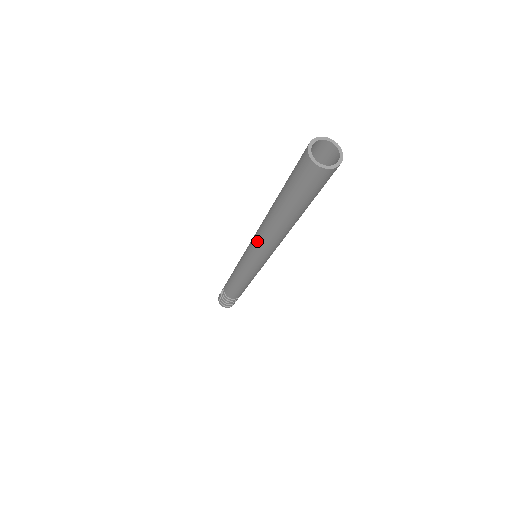
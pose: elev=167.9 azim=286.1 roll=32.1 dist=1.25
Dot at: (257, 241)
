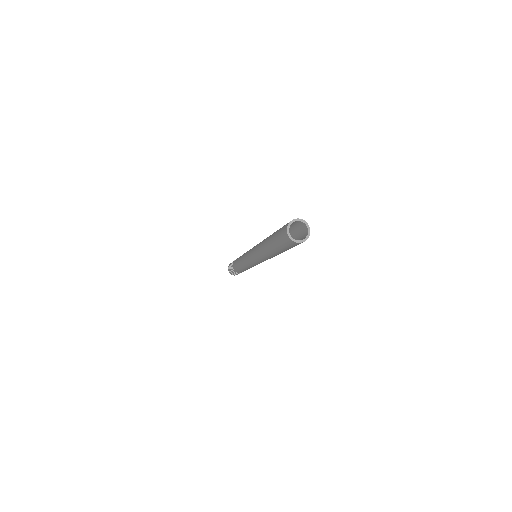
Dot at: (257, 257)
